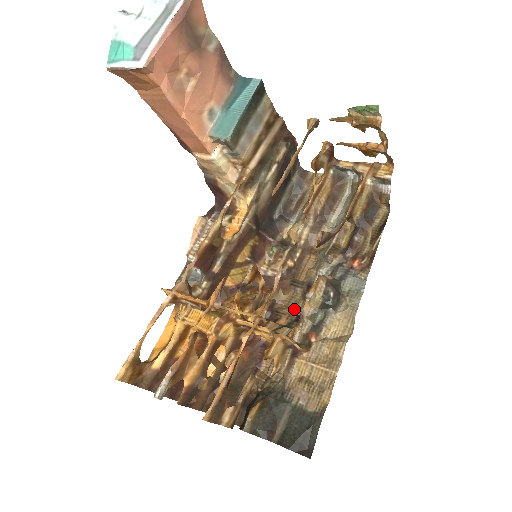
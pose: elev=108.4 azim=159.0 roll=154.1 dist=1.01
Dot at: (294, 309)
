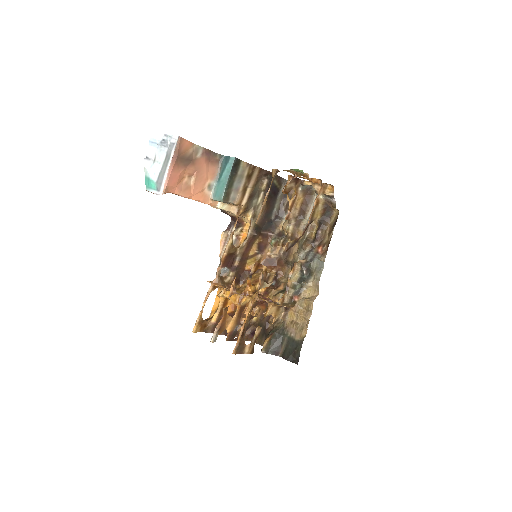
Dot at: (287, 279)
